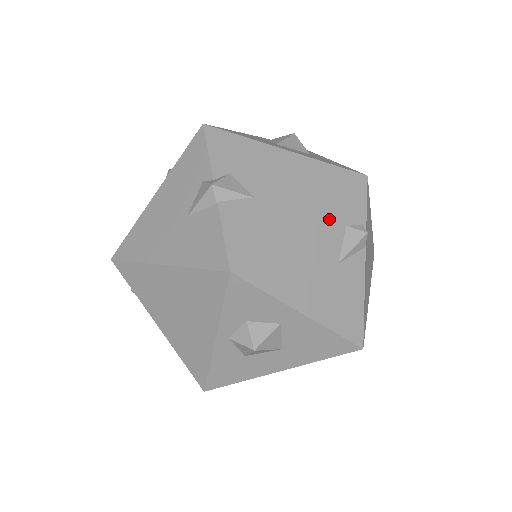
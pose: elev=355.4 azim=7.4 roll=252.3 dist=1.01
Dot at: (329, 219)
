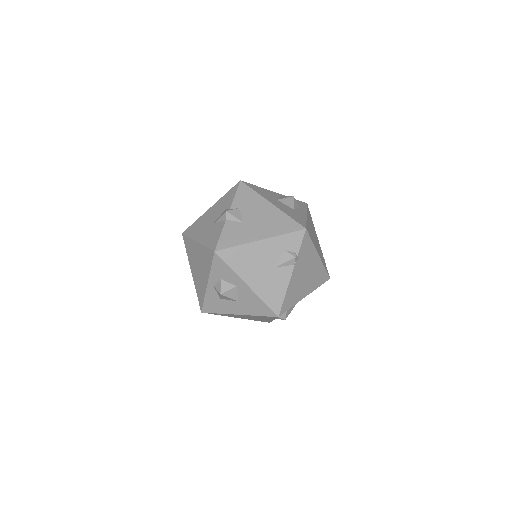
Dot at: (275, 244)
